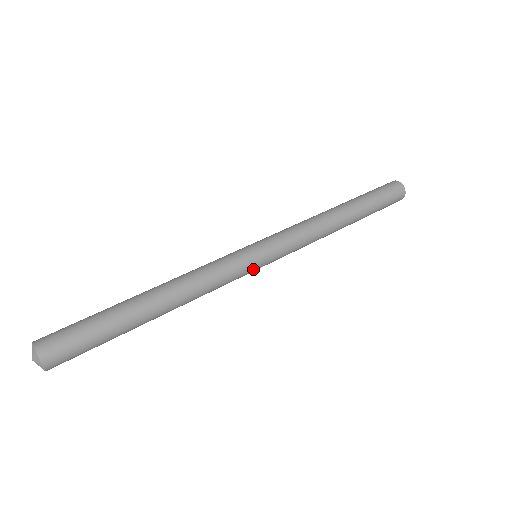
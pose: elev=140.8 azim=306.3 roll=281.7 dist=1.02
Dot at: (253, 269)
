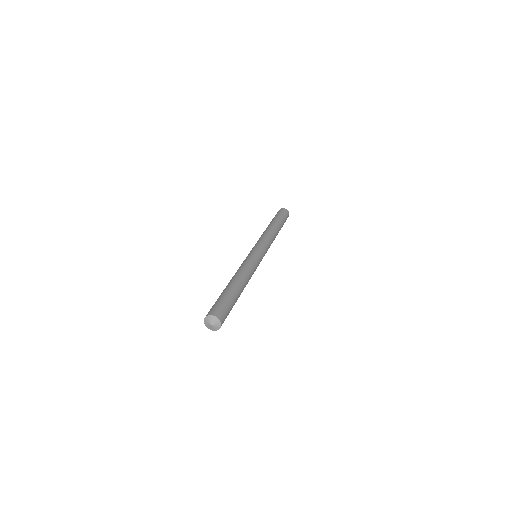
Dot at: occluded
